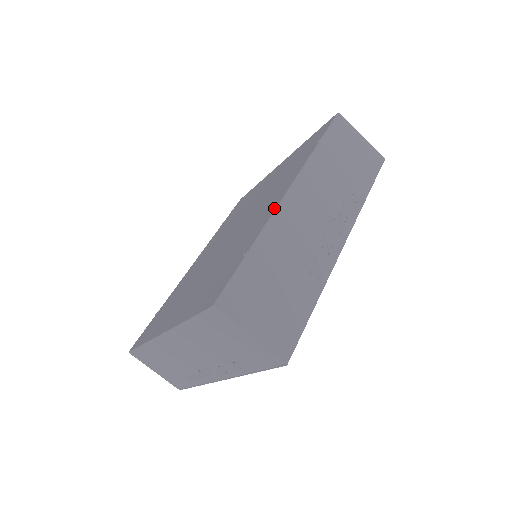
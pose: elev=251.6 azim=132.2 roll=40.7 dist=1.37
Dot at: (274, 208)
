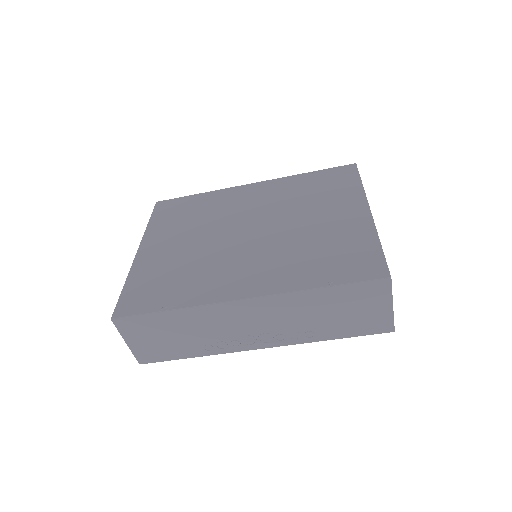
Dot at: (220, 299)
